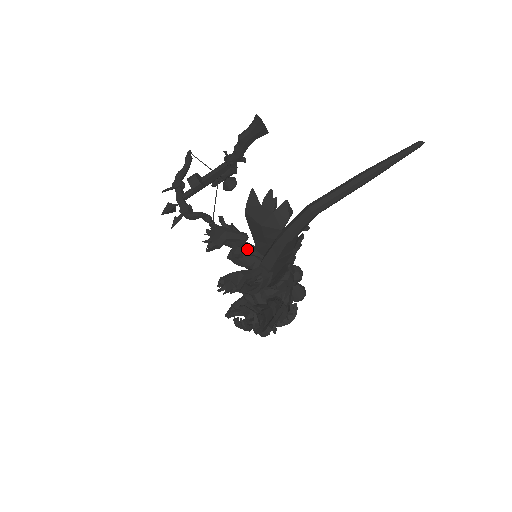
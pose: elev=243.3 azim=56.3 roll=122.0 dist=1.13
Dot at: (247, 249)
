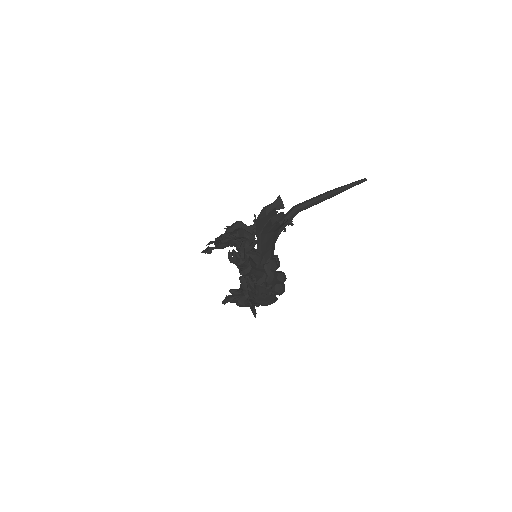
Dot at: occluded
